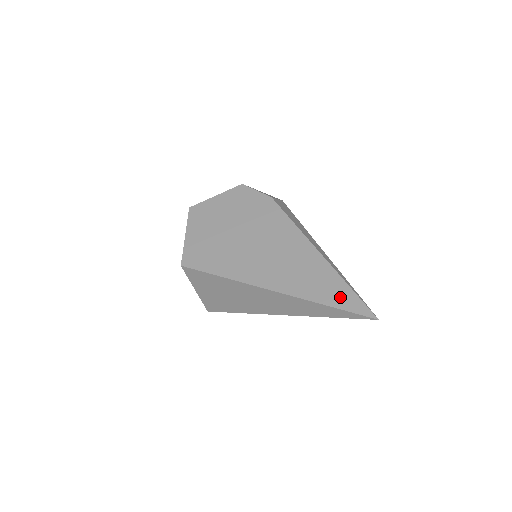
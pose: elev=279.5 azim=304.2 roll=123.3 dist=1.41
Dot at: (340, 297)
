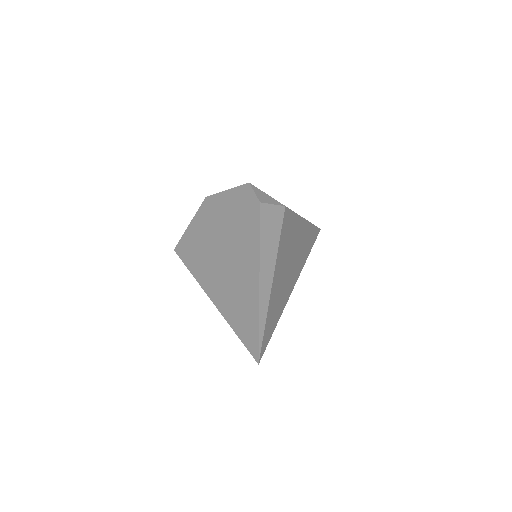
Dot at: (246, 326)
